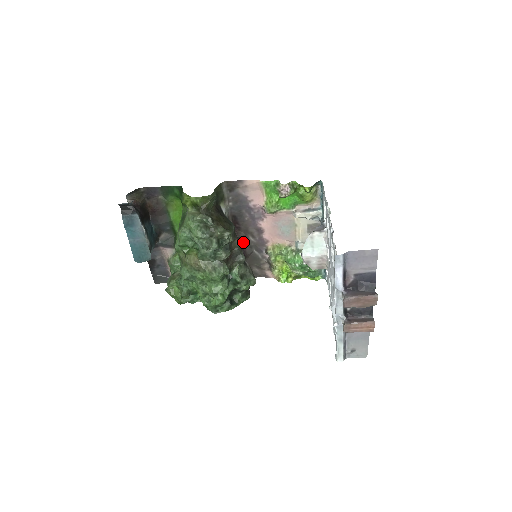
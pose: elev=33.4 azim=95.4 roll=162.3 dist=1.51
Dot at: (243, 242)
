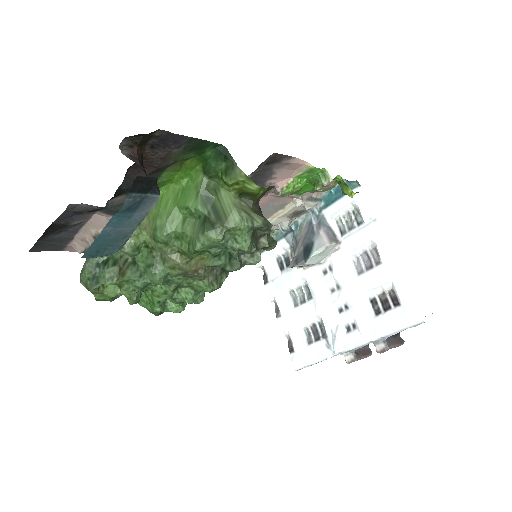
Dot at: occluded
